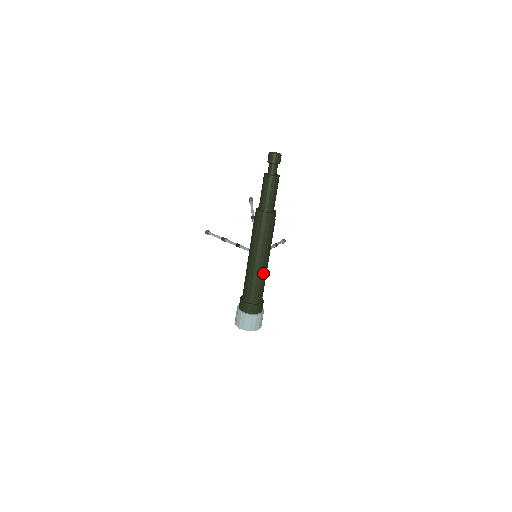
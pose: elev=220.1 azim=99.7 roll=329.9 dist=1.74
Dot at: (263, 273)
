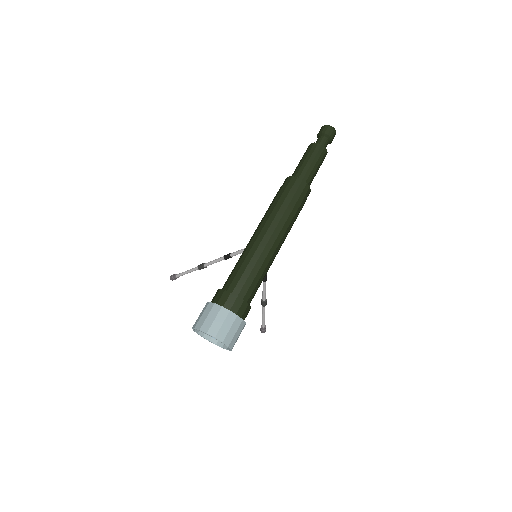
Dot at: (268, 258)
